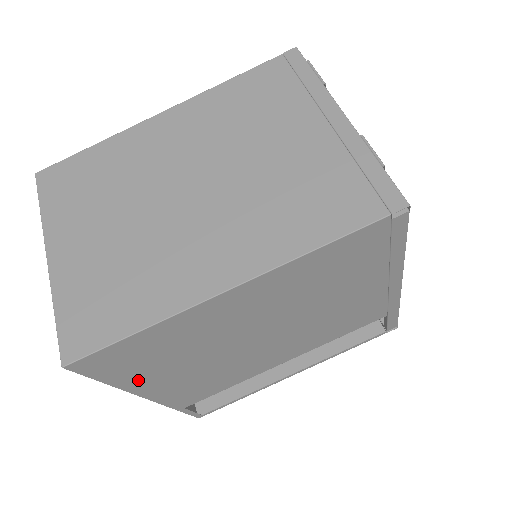
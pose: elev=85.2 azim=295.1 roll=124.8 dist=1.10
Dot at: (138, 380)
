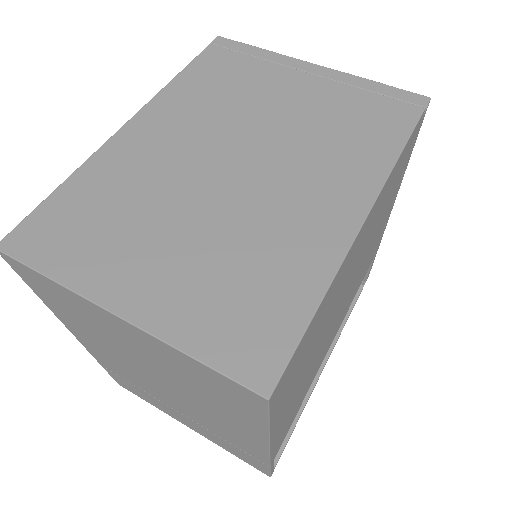
Dot at: (282, 410)
